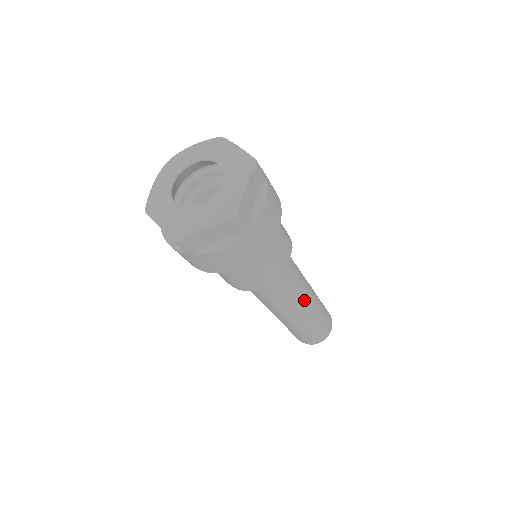
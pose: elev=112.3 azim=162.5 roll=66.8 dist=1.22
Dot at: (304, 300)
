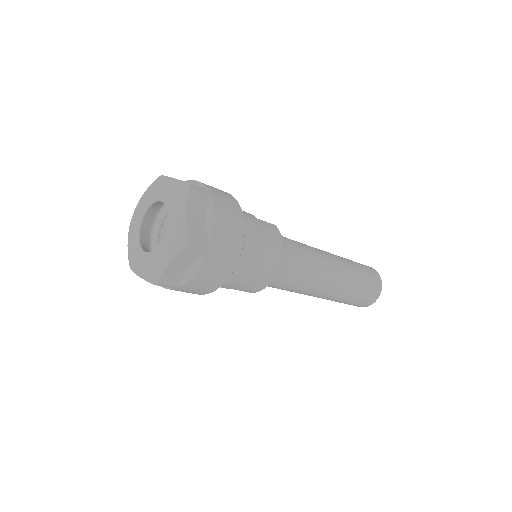
Dot at: (321, 251)
